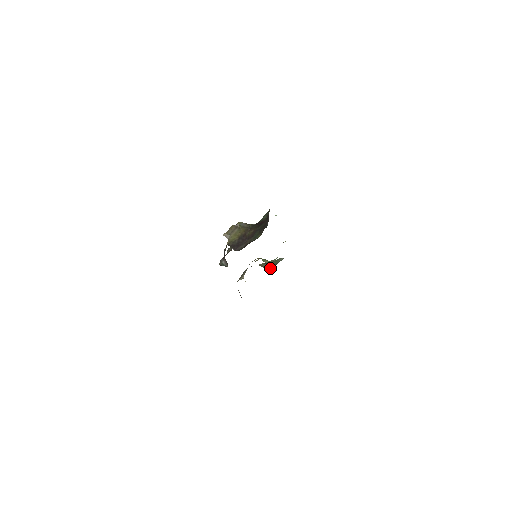
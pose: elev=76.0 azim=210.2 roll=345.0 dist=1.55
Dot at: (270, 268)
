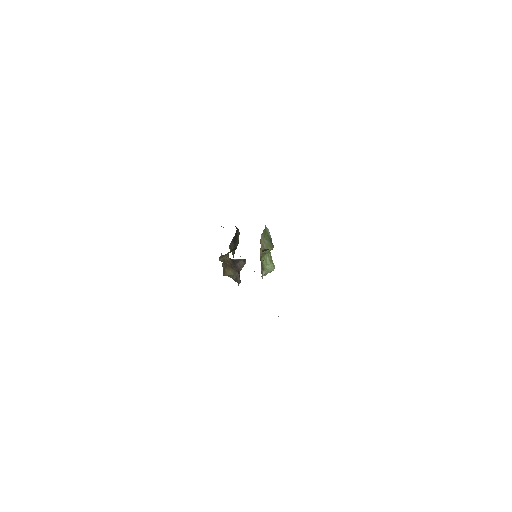
Dot at: (272, 247)
